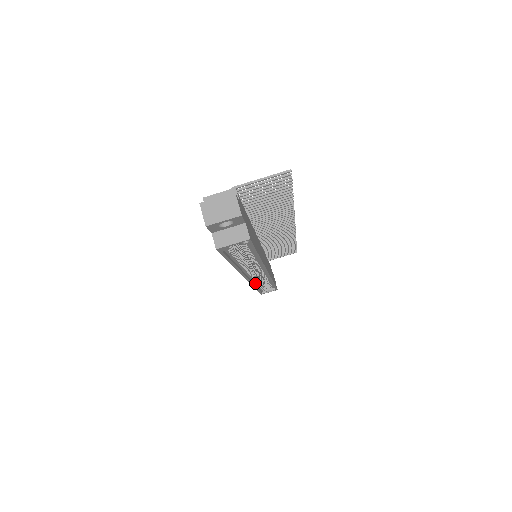
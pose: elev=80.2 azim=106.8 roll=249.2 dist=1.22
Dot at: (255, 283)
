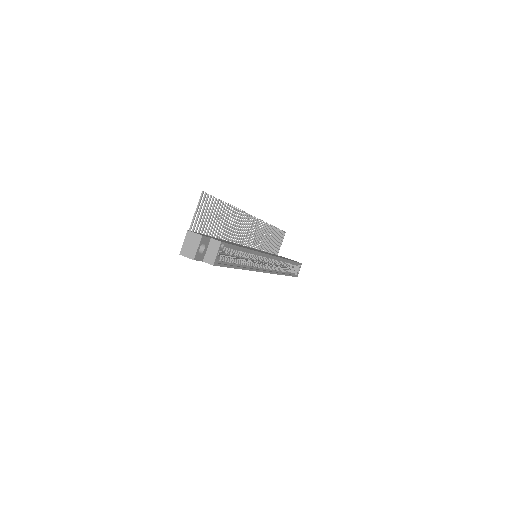
Dot at: (278, 272)
